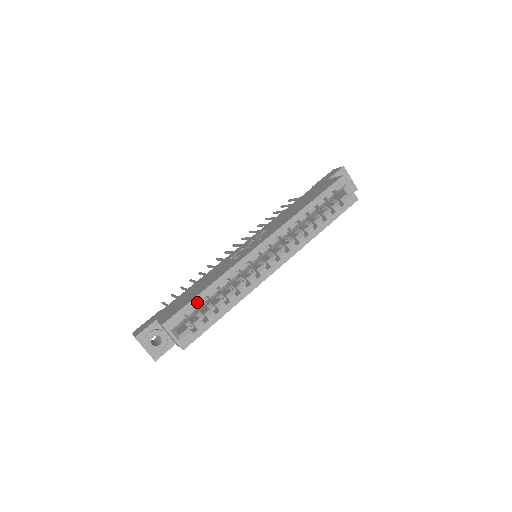
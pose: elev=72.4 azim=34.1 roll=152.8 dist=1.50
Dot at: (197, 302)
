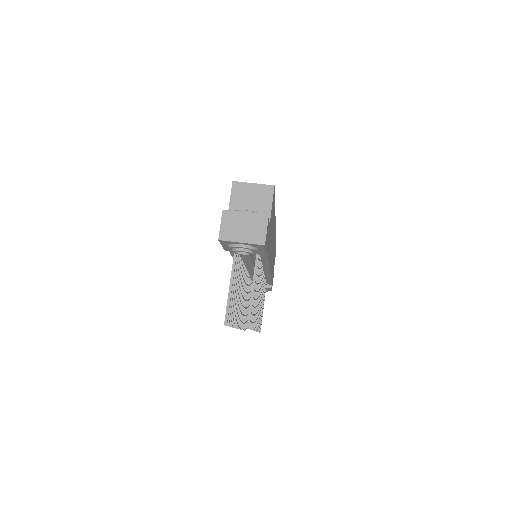
Dot at: occluded
